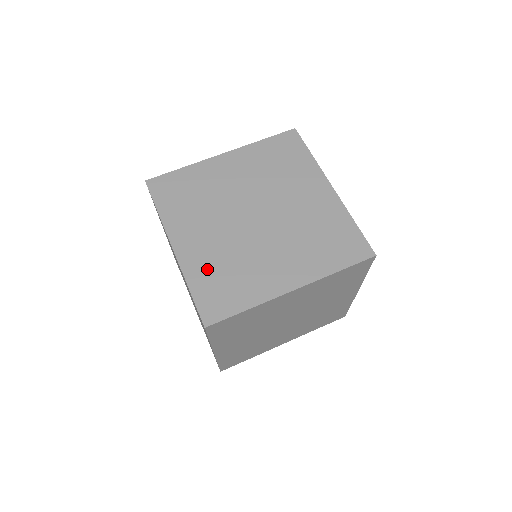
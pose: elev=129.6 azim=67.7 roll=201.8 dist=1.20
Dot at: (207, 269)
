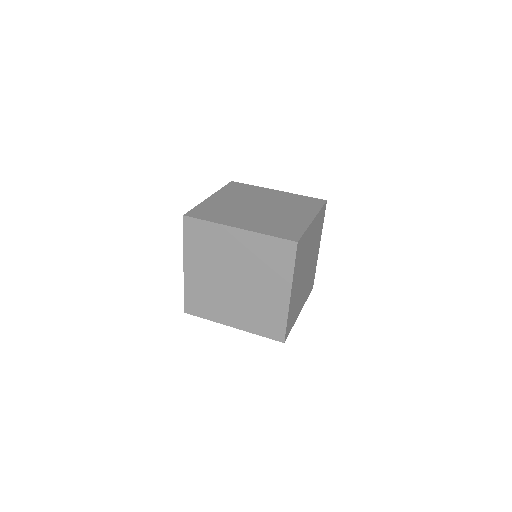
Dot at: (267, 227)
